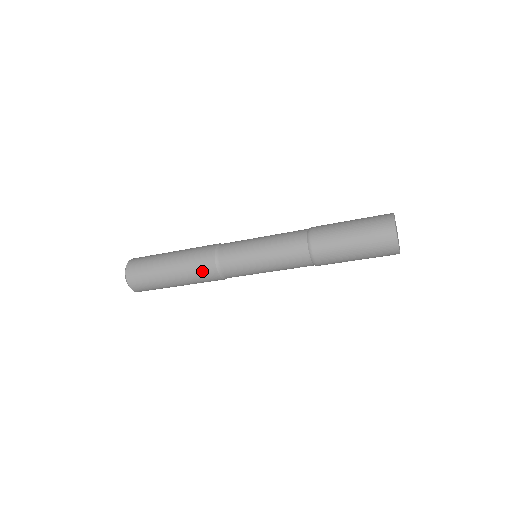
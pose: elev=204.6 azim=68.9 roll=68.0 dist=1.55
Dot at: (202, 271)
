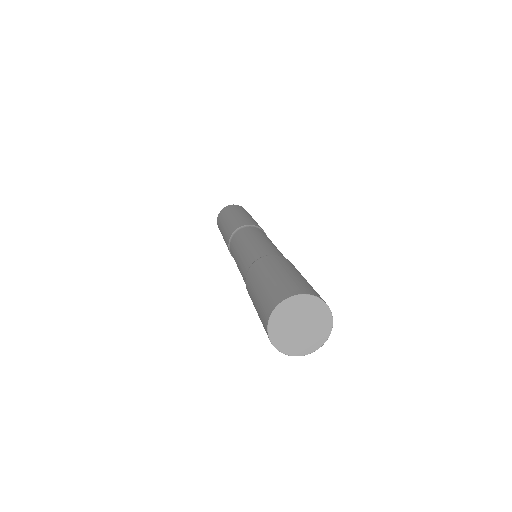
Dot at: occluded
